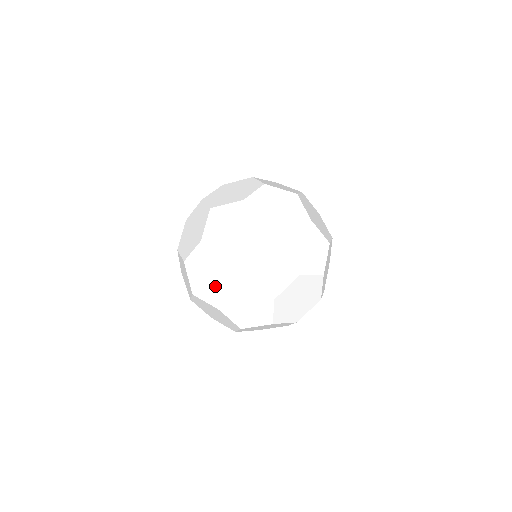
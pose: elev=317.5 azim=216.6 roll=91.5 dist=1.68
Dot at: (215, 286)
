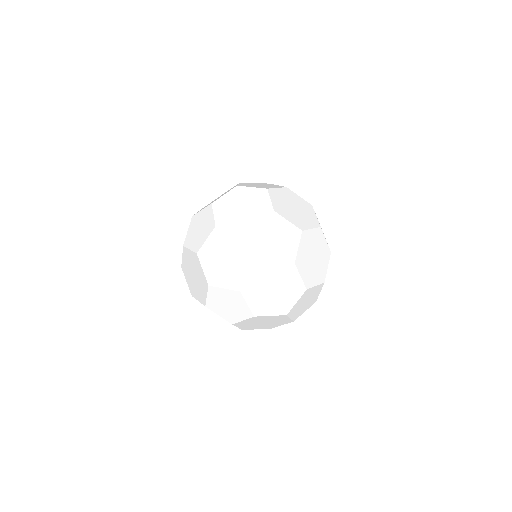
Dot at: (274, 322)
